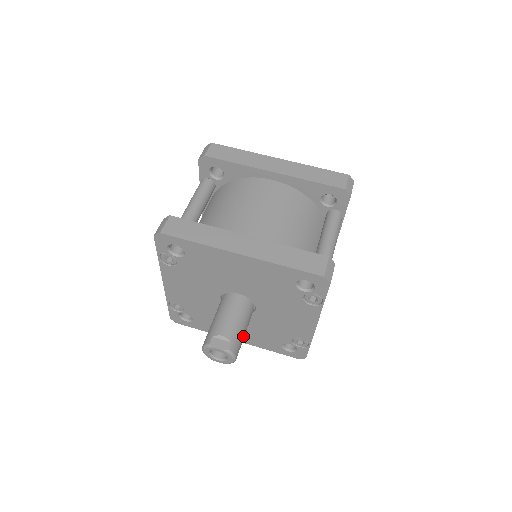
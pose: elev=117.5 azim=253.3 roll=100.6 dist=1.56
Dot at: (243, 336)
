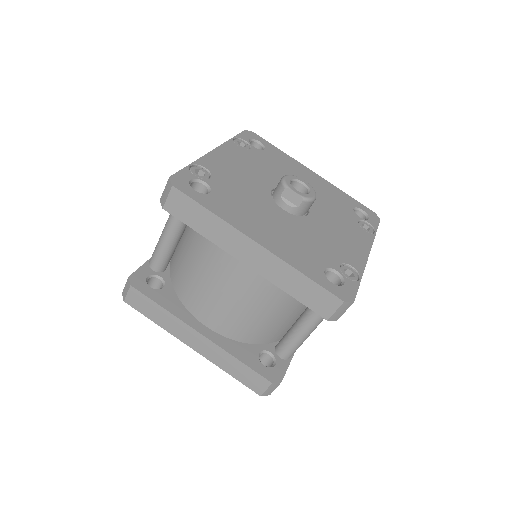
Dot at: occluded
